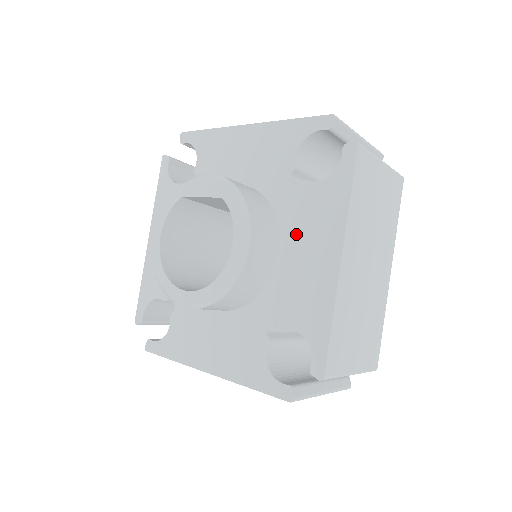
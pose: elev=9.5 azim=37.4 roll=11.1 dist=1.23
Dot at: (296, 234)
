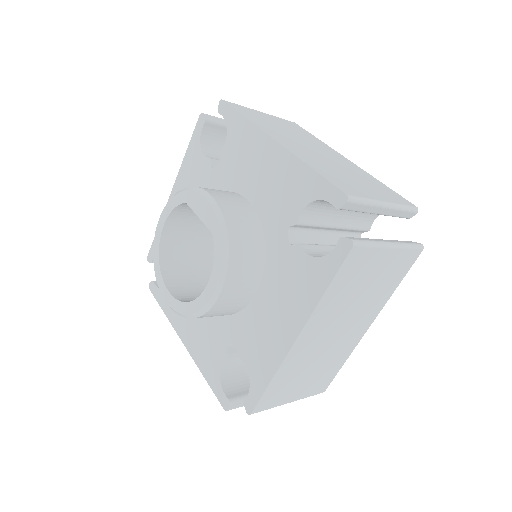
Dot at: (273, 288)
